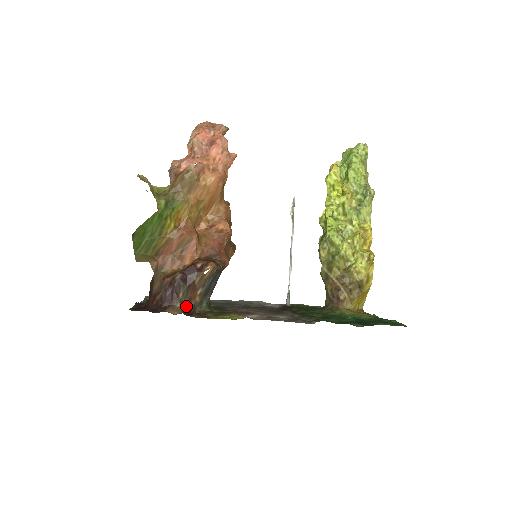
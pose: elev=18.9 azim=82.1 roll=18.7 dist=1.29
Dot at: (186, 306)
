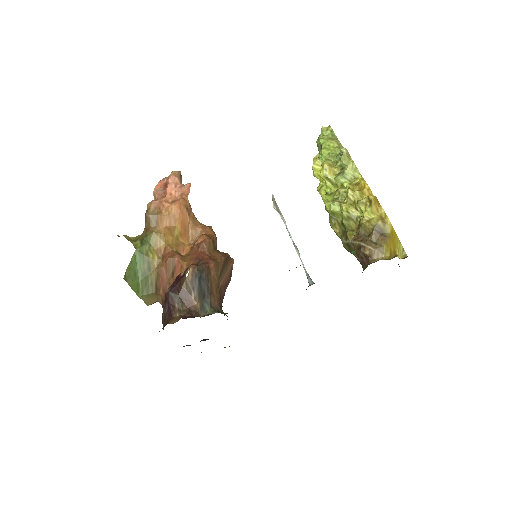
Dot at: (186, 313)
